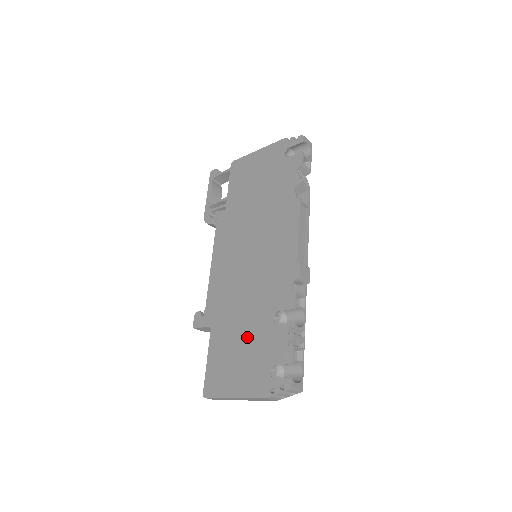
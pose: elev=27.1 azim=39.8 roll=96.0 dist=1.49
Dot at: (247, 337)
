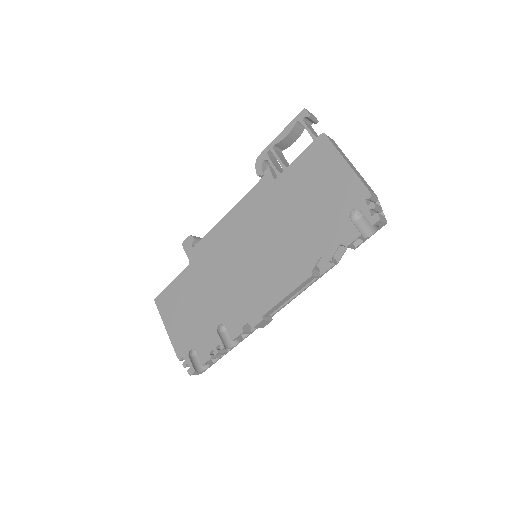
Dot at: (199, 309)
